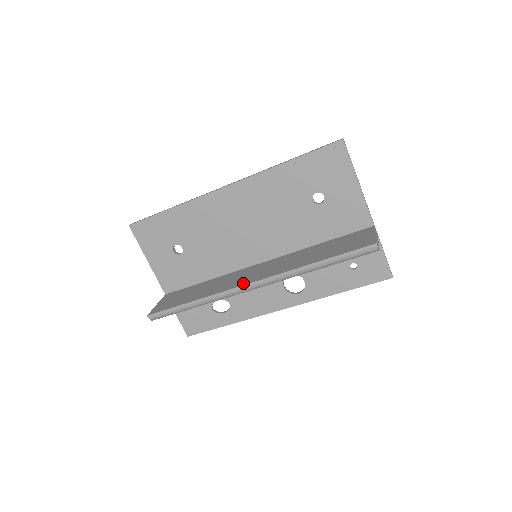
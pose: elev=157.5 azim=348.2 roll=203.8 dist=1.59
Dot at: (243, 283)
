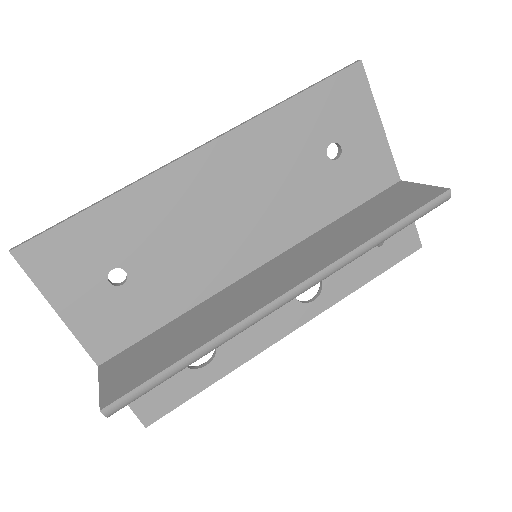
Dot at: (272, 296)
